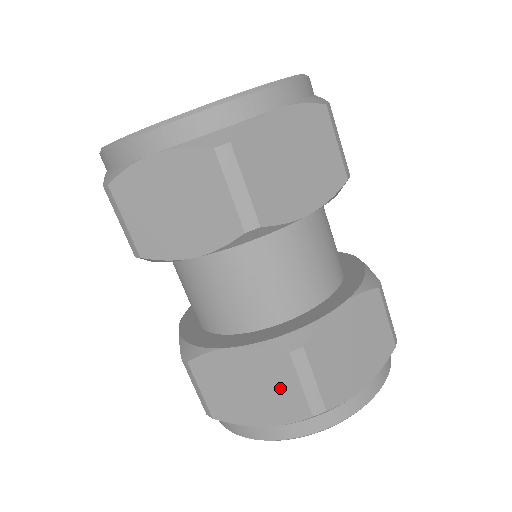
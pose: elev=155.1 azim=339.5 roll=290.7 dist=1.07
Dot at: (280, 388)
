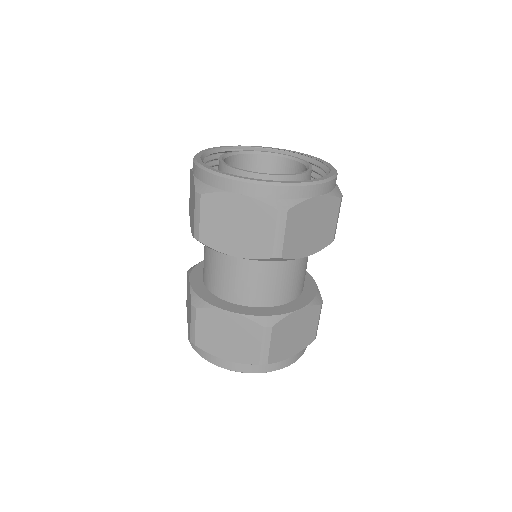
Dot at: occluded
